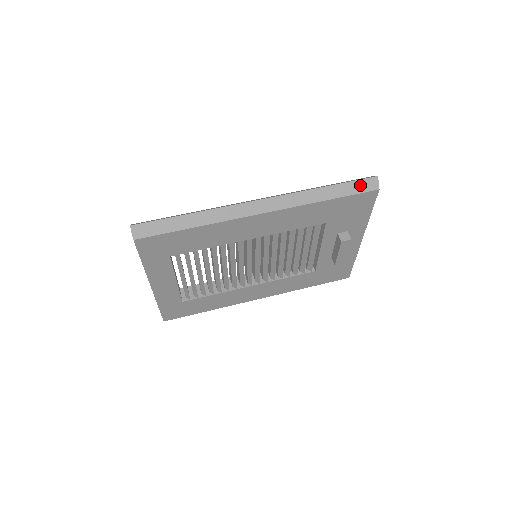
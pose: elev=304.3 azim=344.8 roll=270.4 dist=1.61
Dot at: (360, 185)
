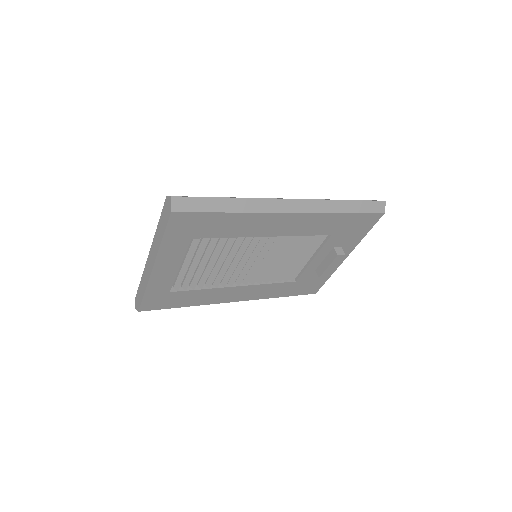
Dot at: (372, 205)
